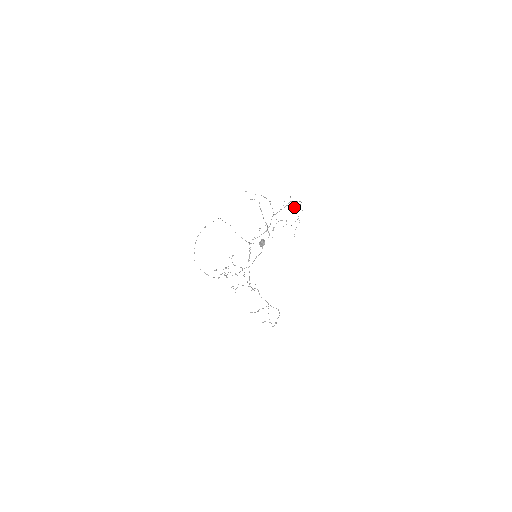
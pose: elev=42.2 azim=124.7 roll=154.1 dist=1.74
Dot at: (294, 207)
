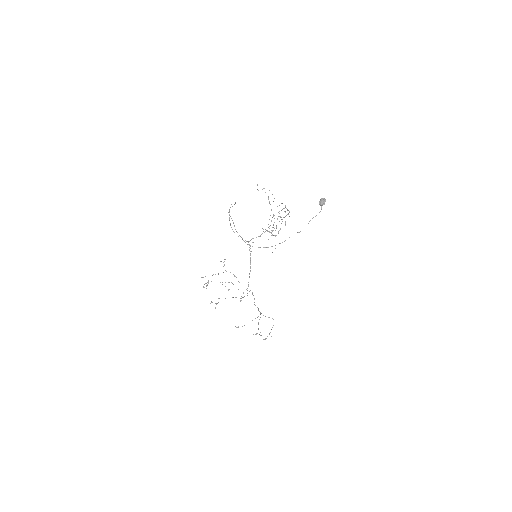
Dot at: occluded
